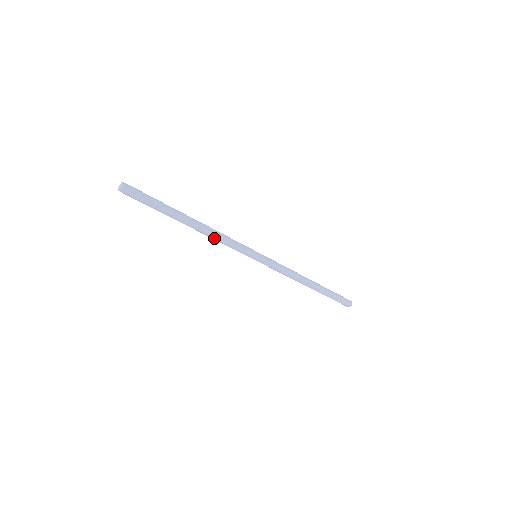
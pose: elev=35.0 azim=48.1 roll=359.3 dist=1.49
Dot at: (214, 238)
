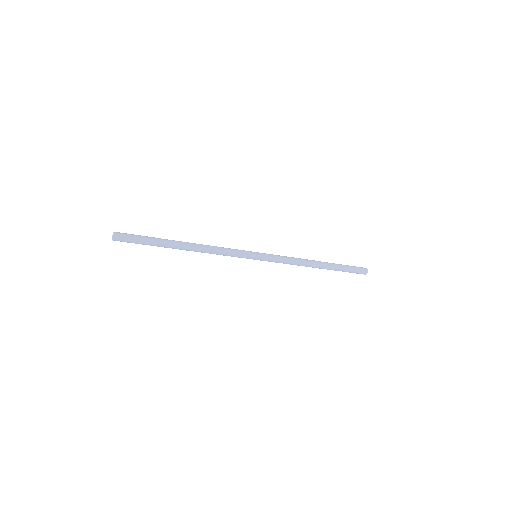
Dot at: (209, 253)
